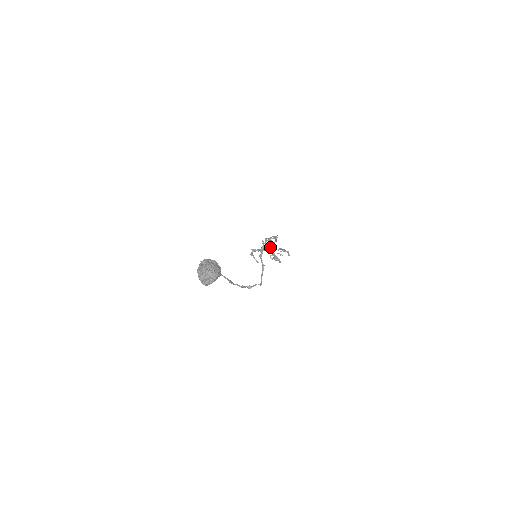
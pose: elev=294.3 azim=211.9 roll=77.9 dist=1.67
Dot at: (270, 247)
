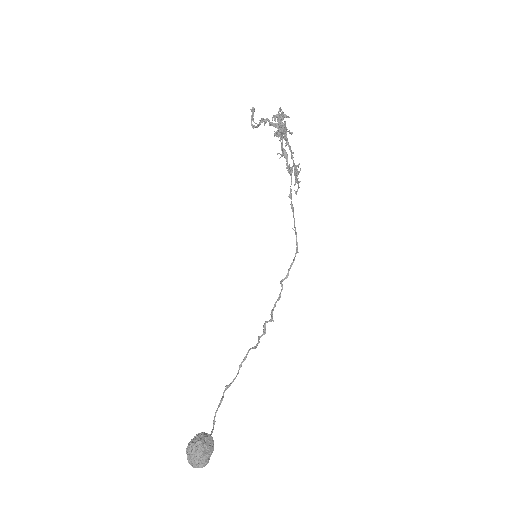
Dot at: (285, 127)
